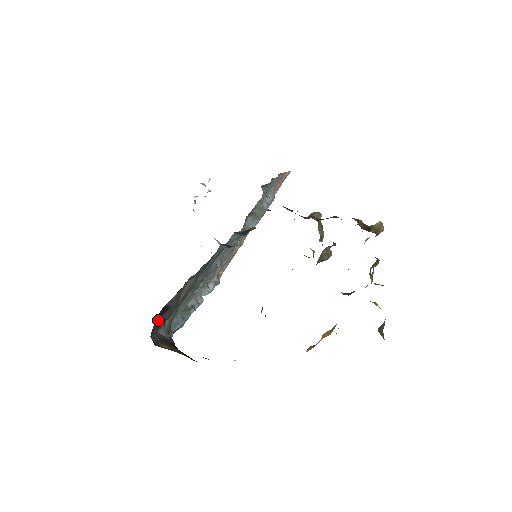
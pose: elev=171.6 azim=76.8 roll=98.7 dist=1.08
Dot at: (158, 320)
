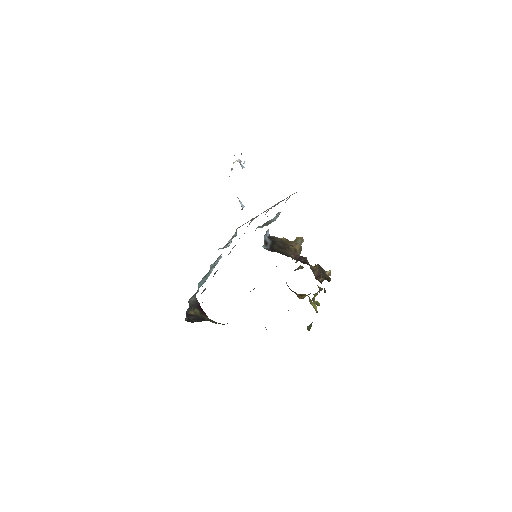
Dot at: occluded
